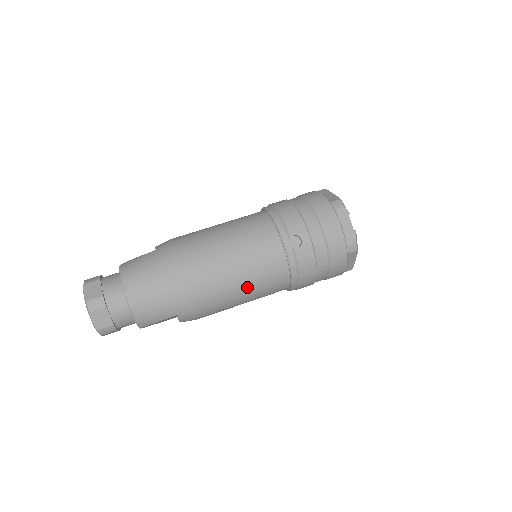
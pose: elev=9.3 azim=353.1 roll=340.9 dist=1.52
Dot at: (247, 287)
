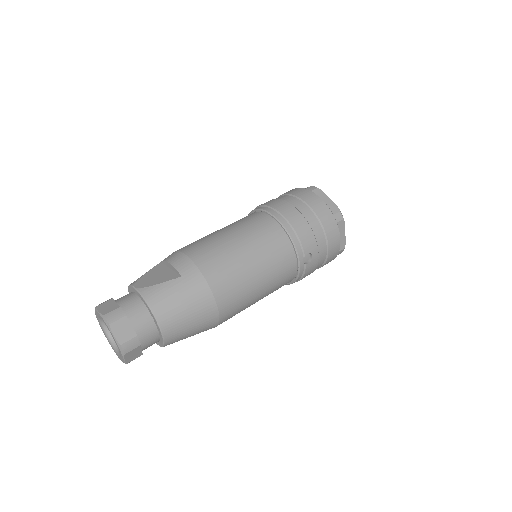
Dot at: (261, 298)
